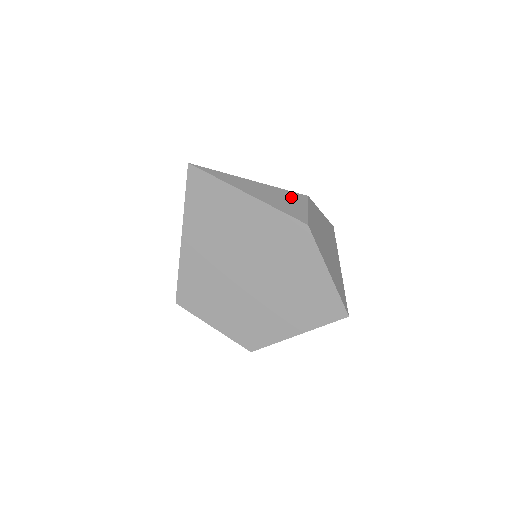
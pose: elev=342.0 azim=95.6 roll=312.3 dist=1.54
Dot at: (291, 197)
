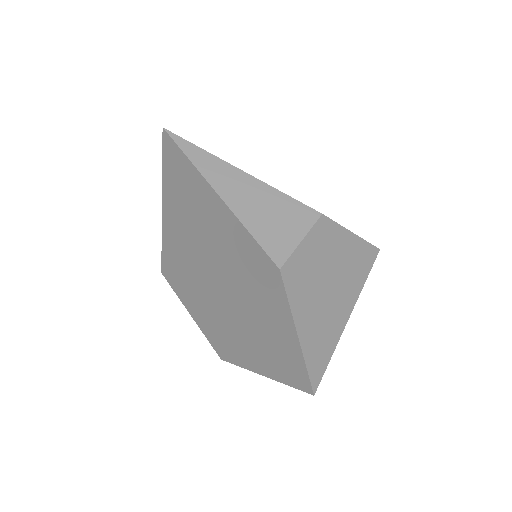
Dot at: (289, 212)
